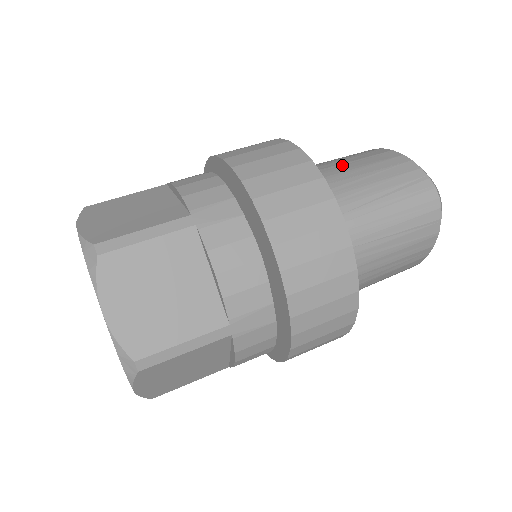
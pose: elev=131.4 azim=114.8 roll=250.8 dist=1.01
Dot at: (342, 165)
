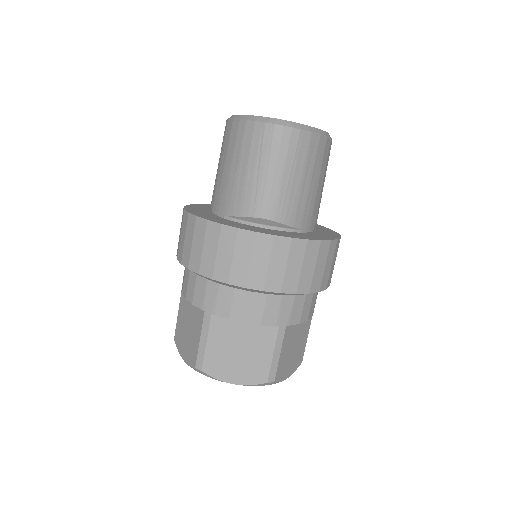
Dot at: (224, 172)
